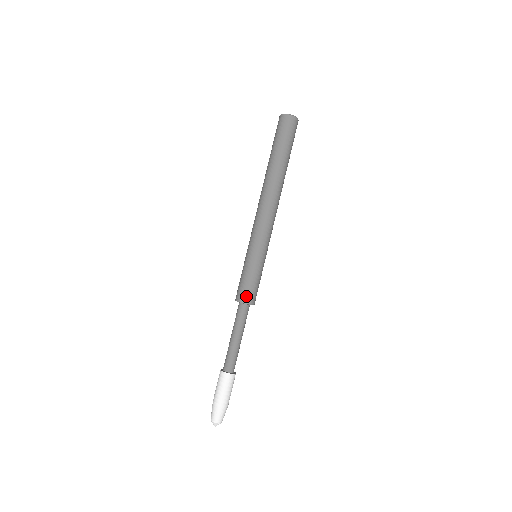
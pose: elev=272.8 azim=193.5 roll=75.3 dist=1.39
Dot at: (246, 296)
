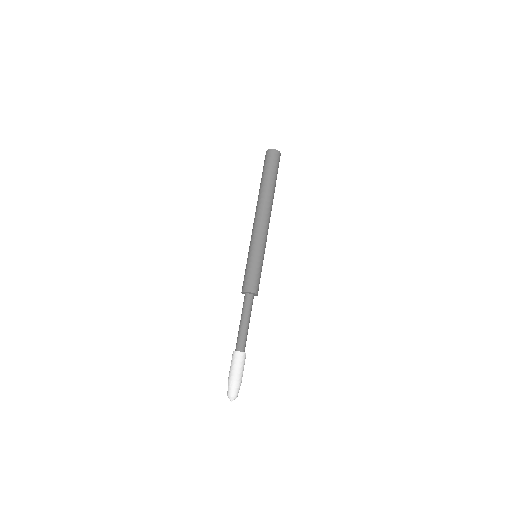
Dot at: (257, 288)
